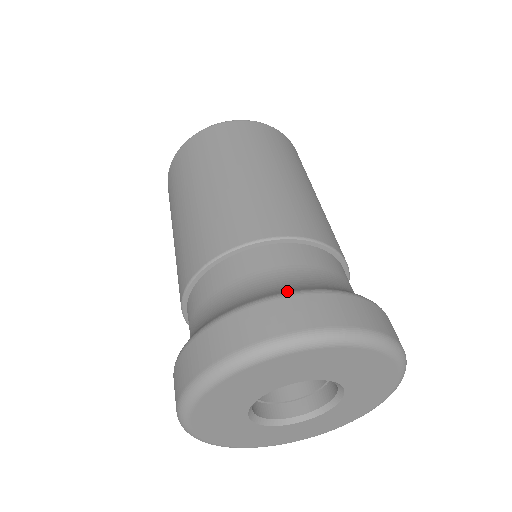
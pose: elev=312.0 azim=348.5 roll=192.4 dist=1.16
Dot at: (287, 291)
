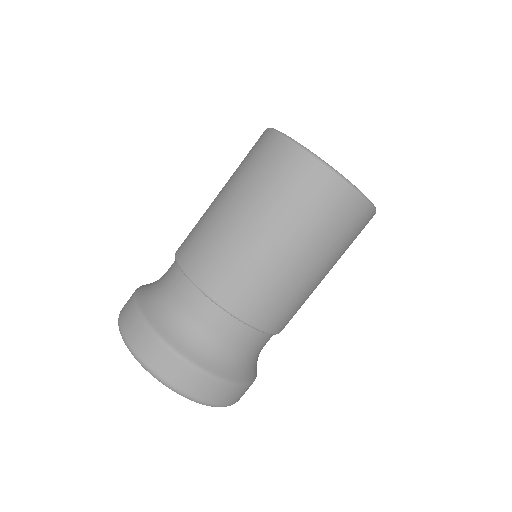
Dot at: (235, 380)
